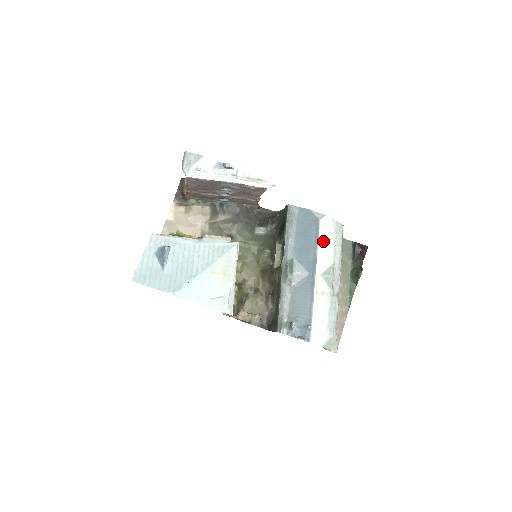
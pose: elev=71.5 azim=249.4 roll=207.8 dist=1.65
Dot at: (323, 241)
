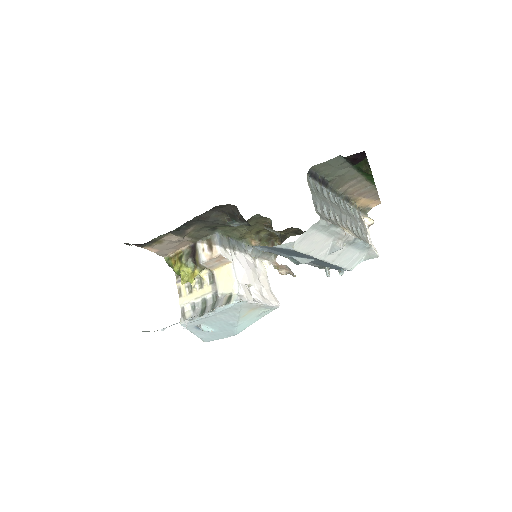
Dot at: (310, 248)
